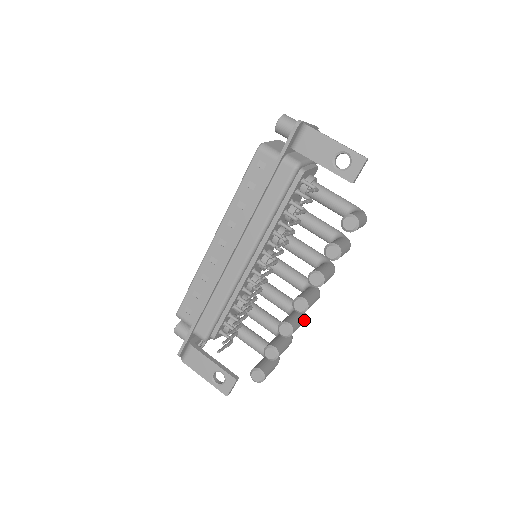
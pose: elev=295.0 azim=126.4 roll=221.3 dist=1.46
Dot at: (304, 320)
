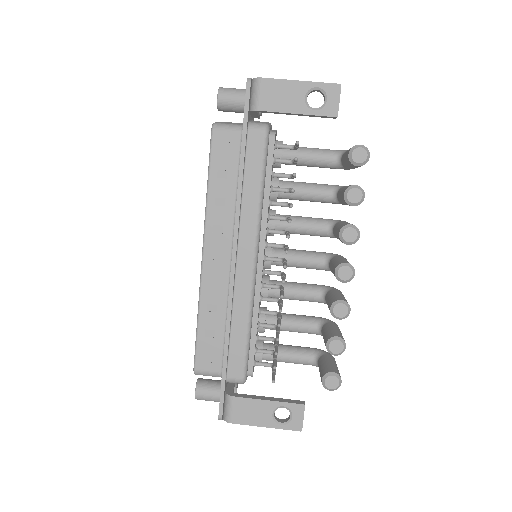
Dot at: occluded
